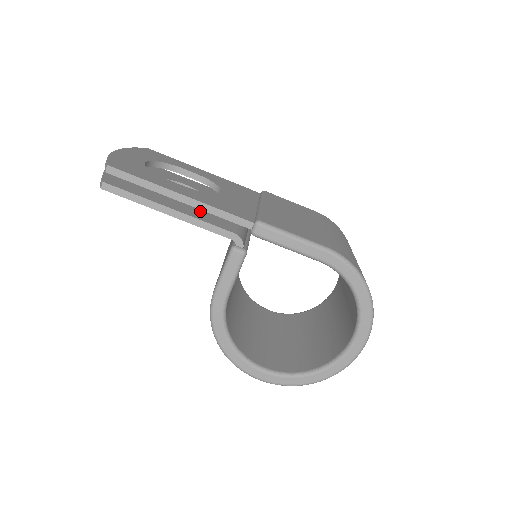
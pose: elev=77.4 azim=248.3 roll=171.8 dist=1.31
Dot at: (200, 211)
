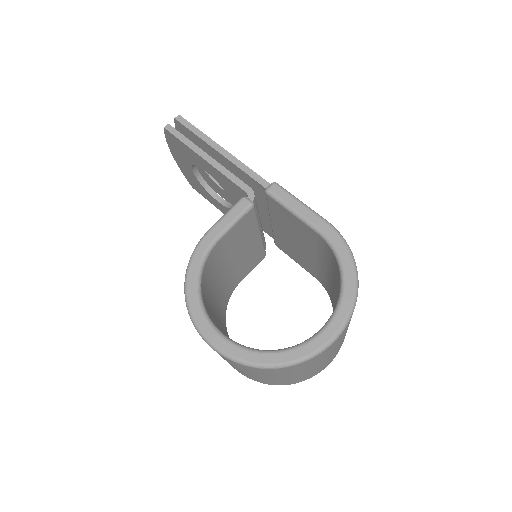
Dot at: occluded
